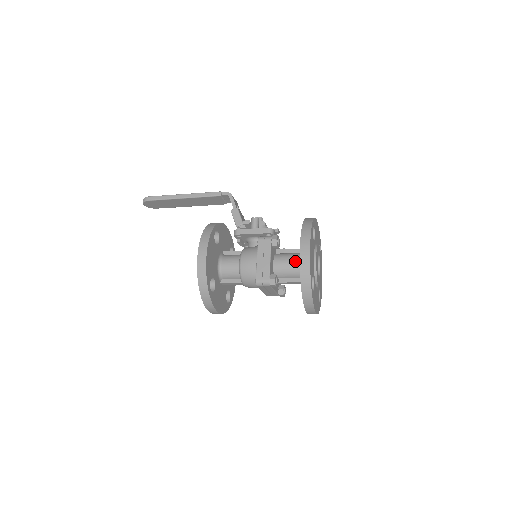
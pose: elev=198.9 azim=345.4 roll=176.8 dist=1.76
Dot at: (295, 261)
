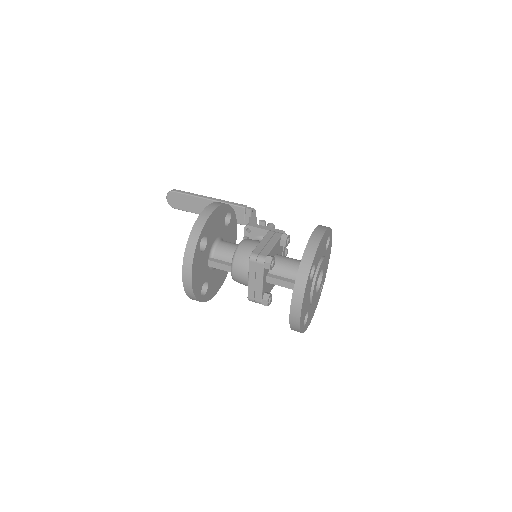
Dot at: (298, 261)
